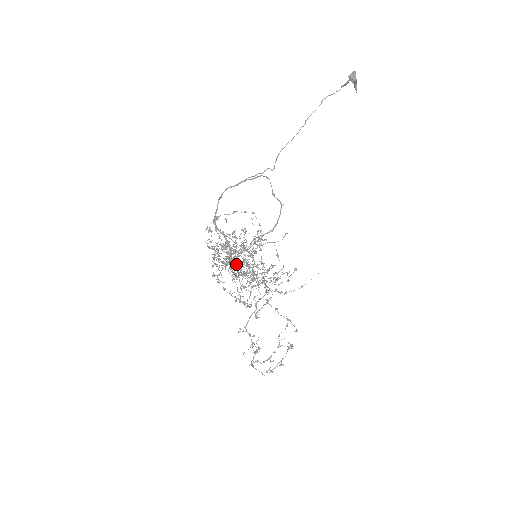
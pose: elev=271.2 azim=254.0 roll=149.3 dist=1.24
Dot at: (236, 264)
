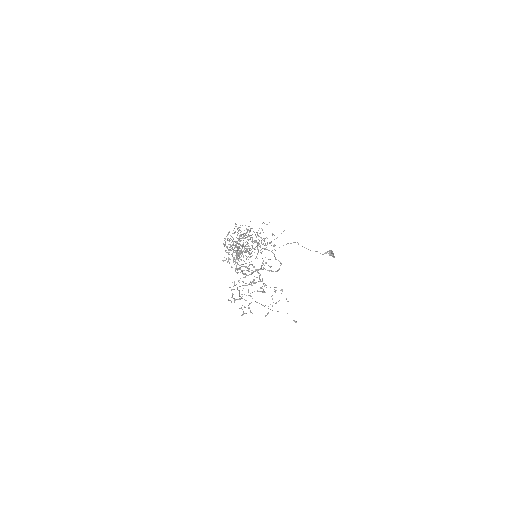
Dot at: occluded
